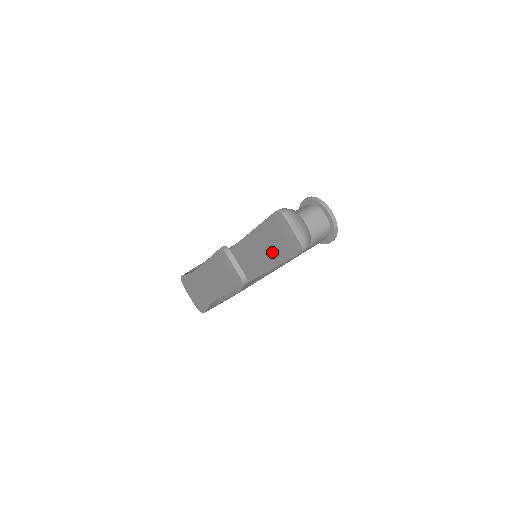
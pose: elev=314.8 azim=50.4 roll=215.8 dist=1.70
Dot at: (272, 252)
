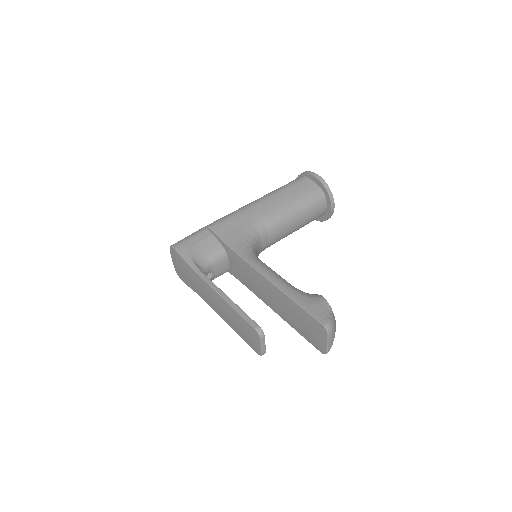
Dot at: (290, 318)
